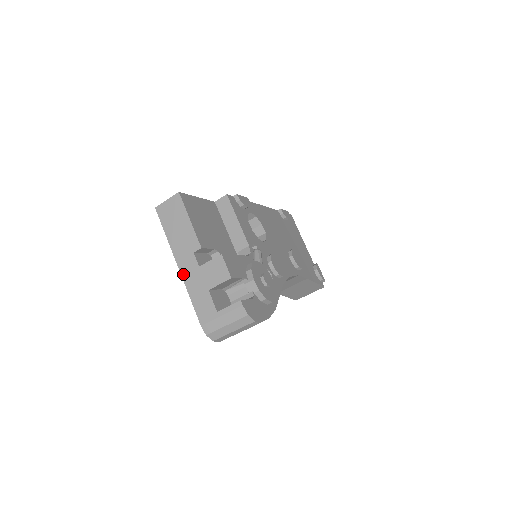
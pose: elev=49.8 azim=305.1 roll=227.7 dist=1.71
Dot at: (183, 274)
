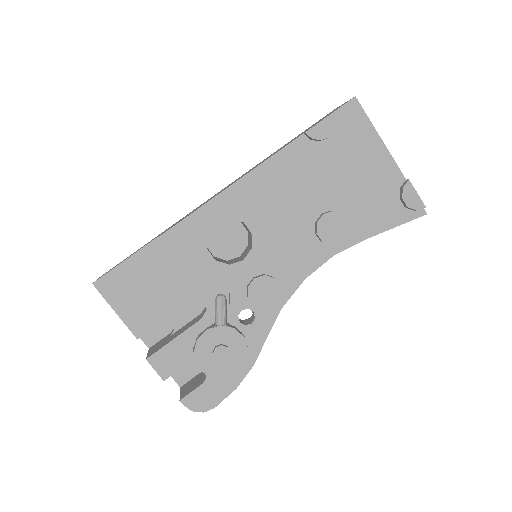
Dot at: occluded
